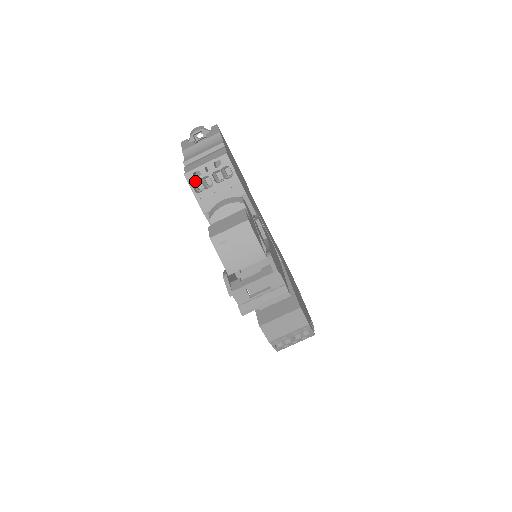
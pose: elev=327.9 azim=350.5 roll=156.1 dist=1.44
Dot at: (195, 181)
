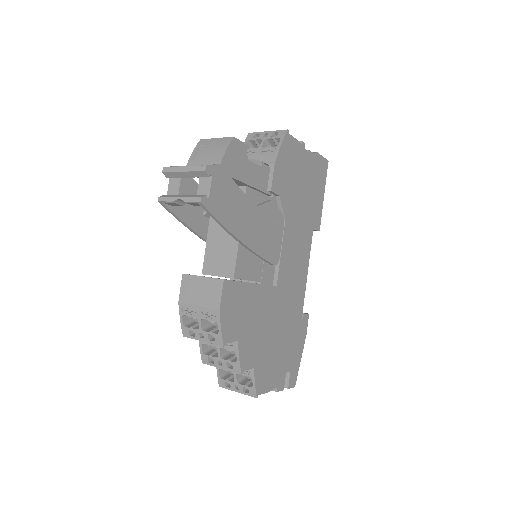
Dot at: occluded
